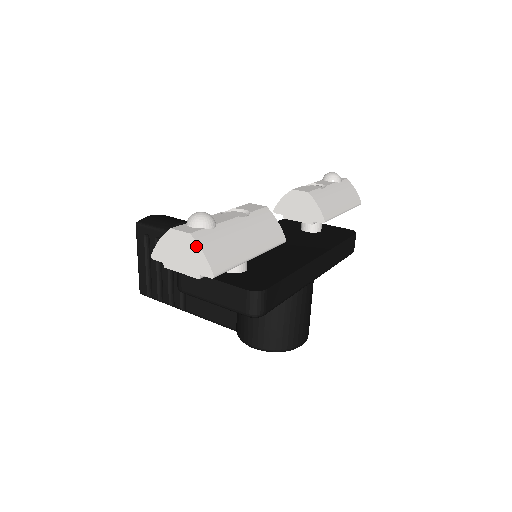
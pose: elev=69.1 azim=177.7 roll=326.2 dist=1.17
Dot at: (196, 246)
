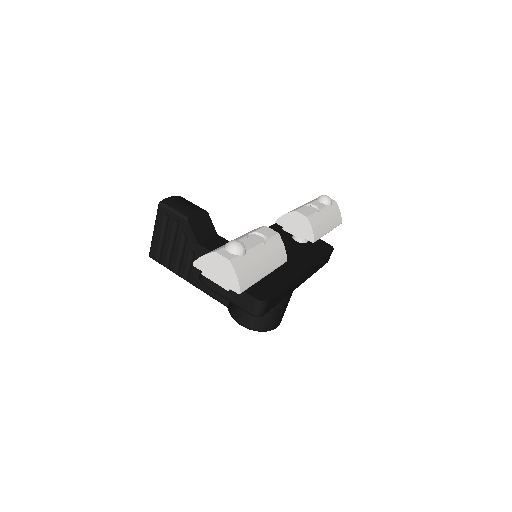
Dot at: (232, 270)
